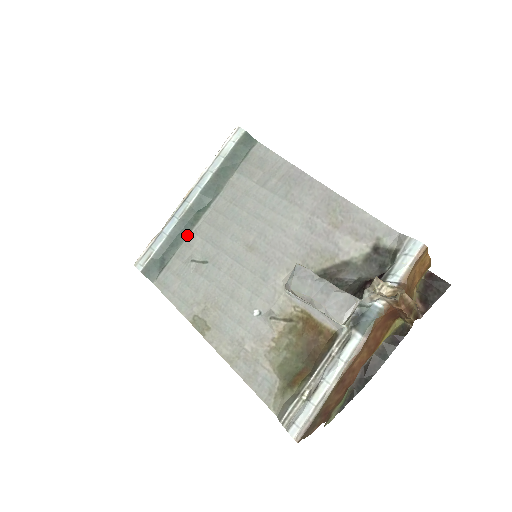
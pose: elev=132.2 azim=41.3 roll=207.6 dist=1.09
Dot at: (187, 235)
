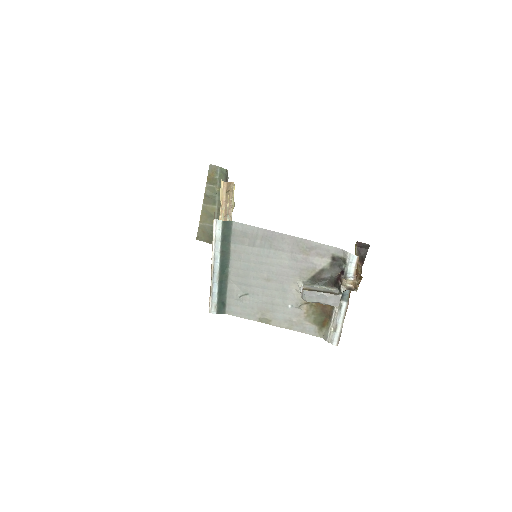
Dot at: (227, 286)
